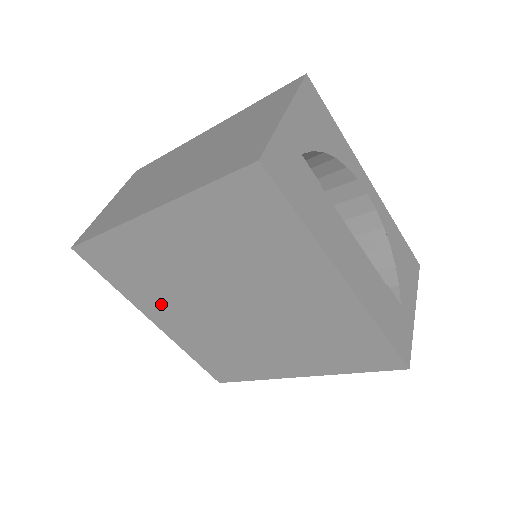
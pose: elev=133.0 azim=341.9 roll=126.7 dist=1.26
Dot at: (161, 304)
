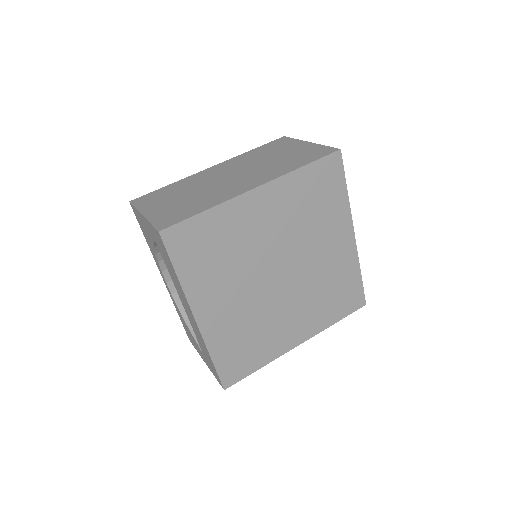
Dot at: (217, 289)
